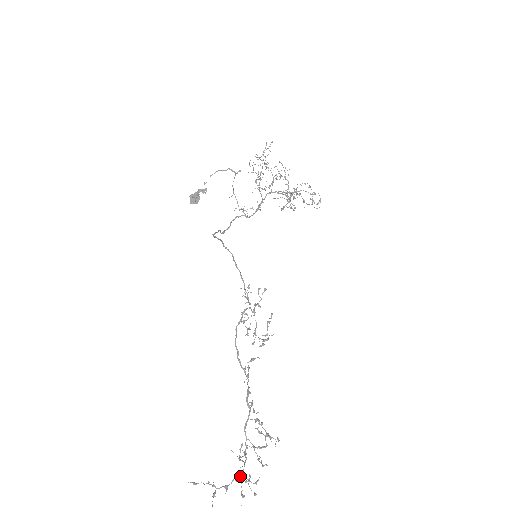
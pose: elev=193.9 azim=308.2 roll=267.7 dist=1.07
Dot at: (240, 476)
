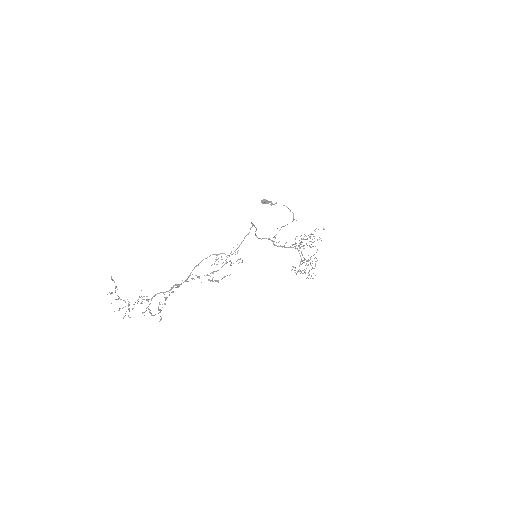
Dot at: occluded
